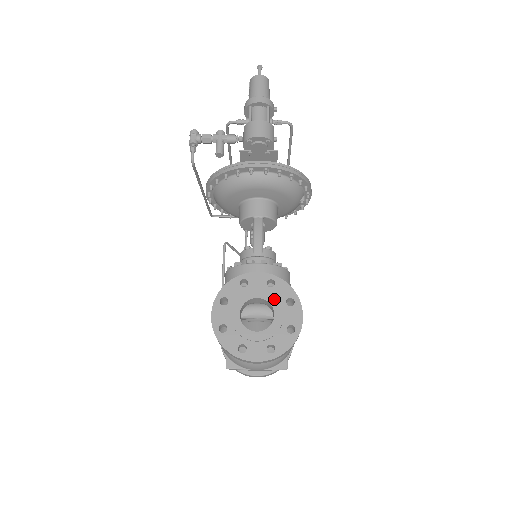
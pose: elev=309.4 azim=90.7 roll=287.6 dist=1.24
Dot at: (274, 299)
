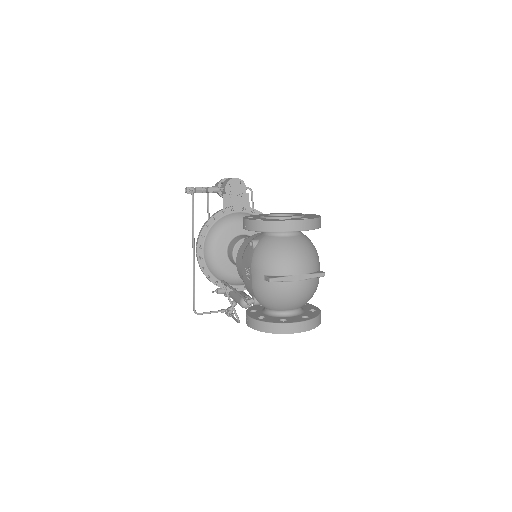
Dot at: (289, 213)
